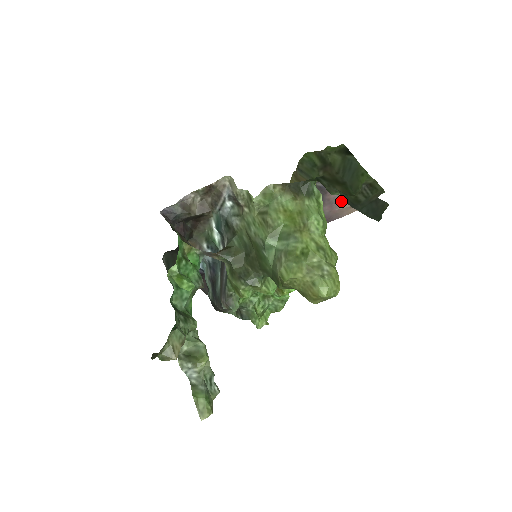
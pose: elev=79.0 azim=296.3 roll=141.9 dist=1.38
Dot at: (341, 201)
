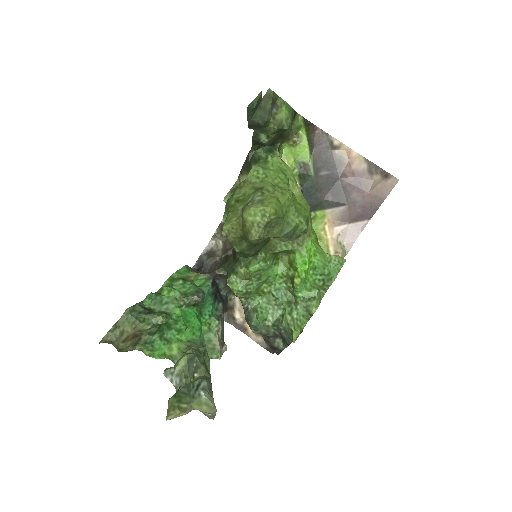
Dot at: (368, 180)
